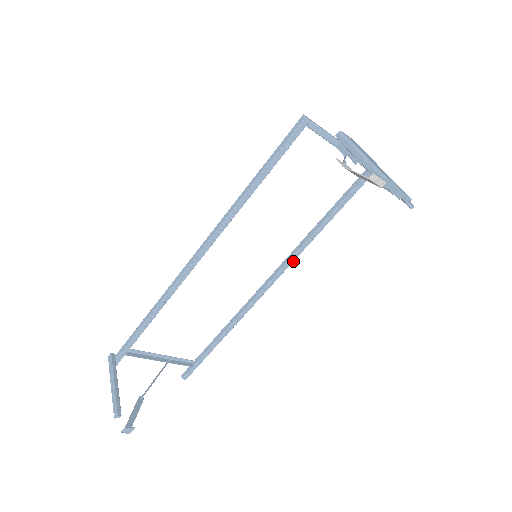
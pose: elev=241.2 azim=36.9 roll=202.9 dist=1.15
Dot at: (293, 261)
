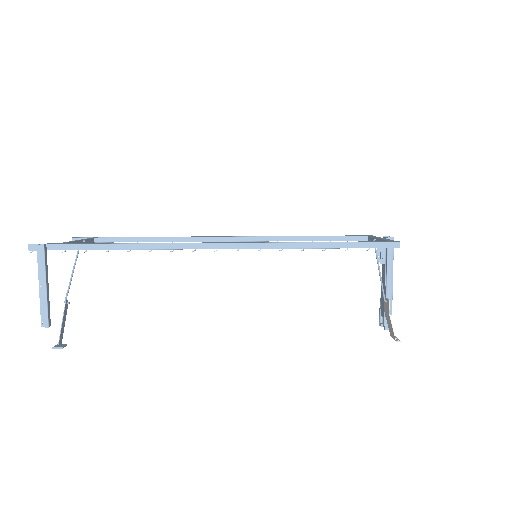
Dot at: (260, 241)
